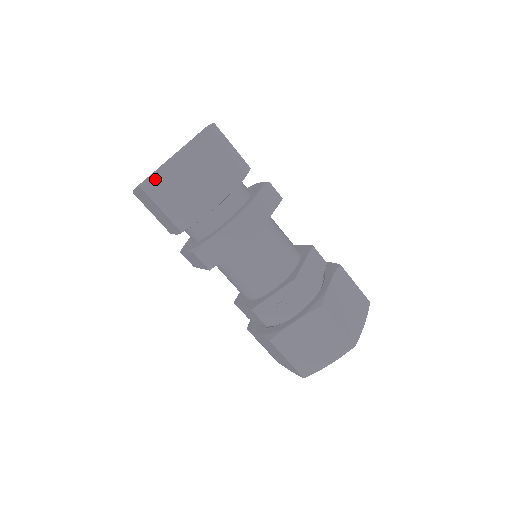
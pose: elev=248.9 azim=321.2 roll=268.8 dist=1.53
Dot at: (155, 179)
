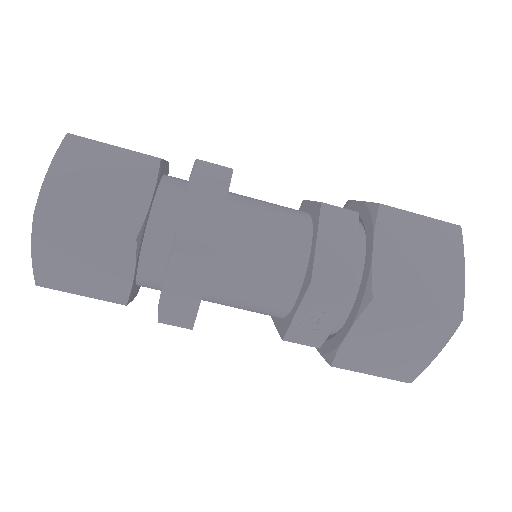
Dot at: (41, 268)
